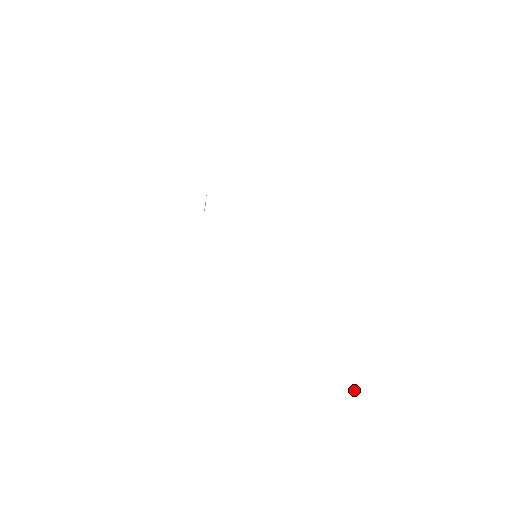
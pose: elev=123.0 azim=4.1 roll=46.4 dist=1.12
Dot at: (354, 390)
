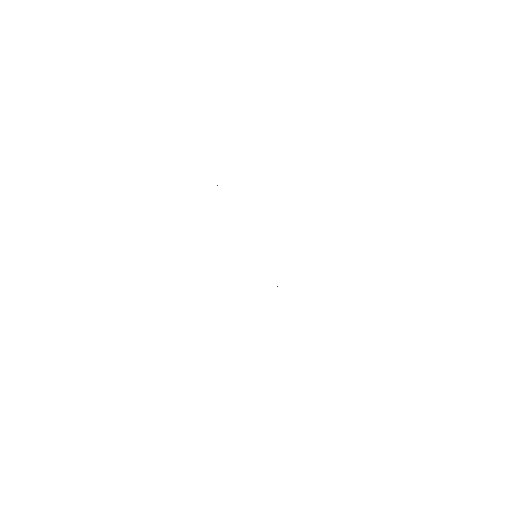
Dot at: occluded
